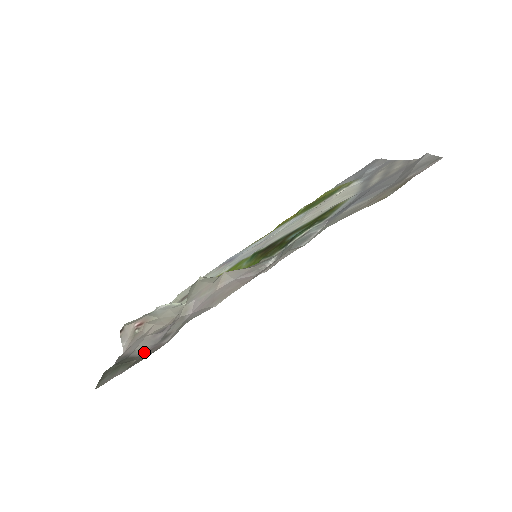
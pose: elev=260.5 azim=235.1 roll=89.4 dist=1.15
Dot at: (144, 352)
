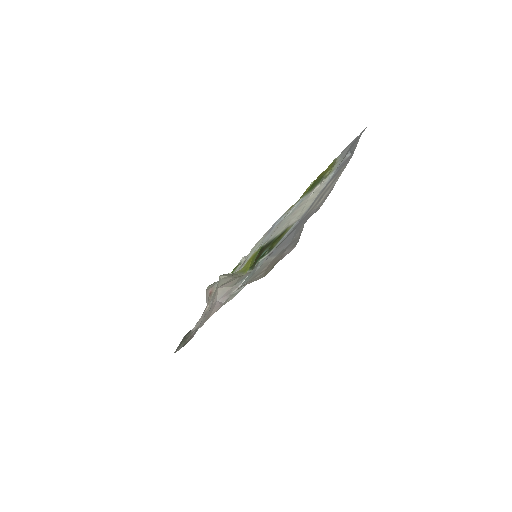
Dot at: occluded
